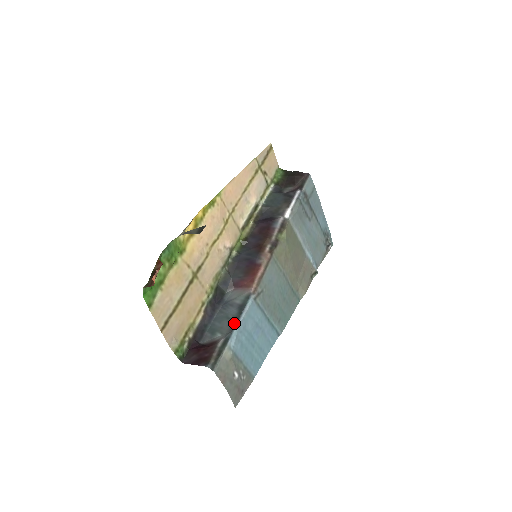
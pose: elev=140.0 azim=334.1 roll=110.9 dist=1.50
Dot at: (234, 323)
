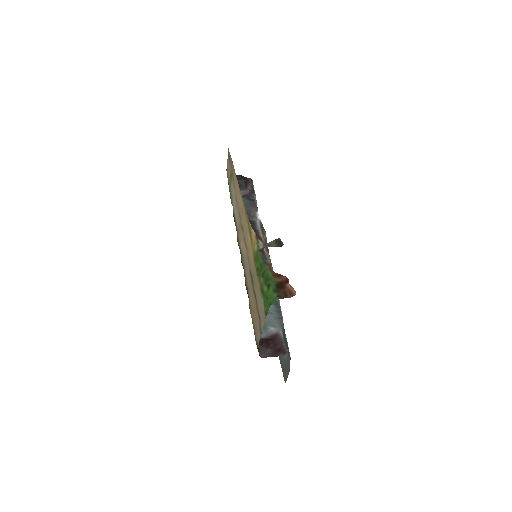
Dot at: (280, 316)
